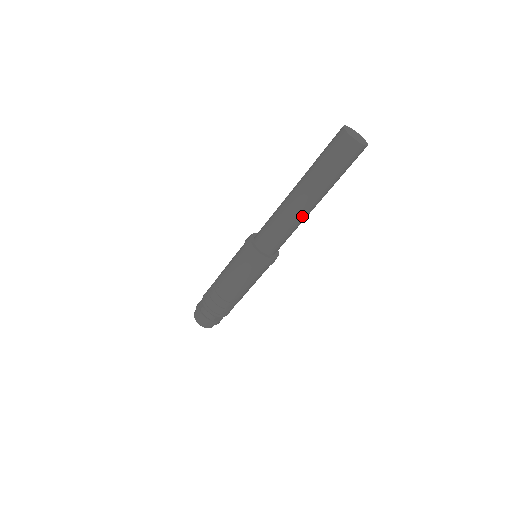
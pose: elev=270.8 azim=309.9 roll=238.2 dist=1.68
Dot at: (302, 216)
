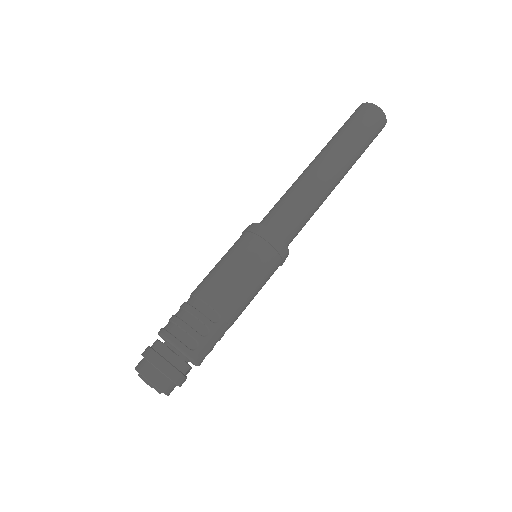
Dot at: (320, 183)
